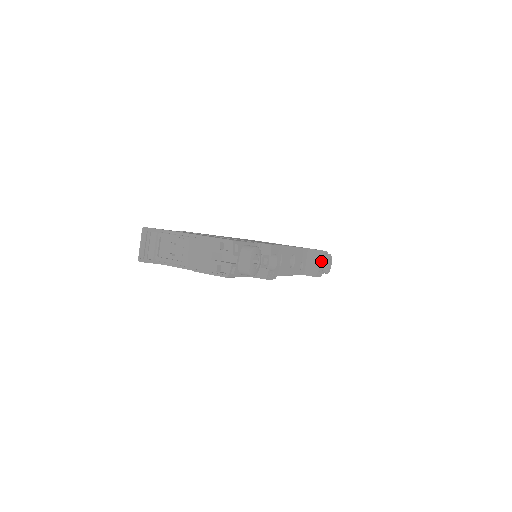
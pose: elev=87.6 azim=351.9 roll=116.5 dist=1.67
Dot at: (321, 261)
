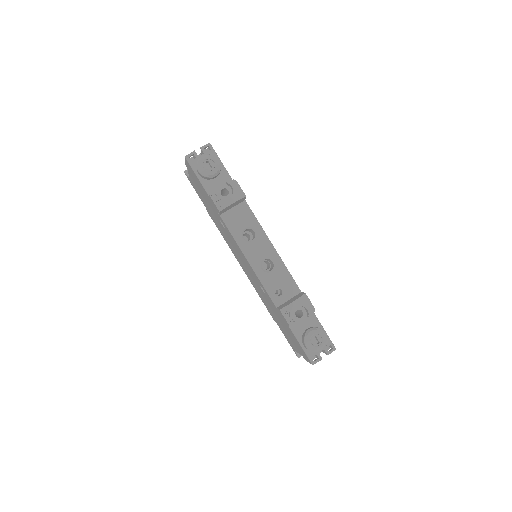
Dot at: (298, 304)
